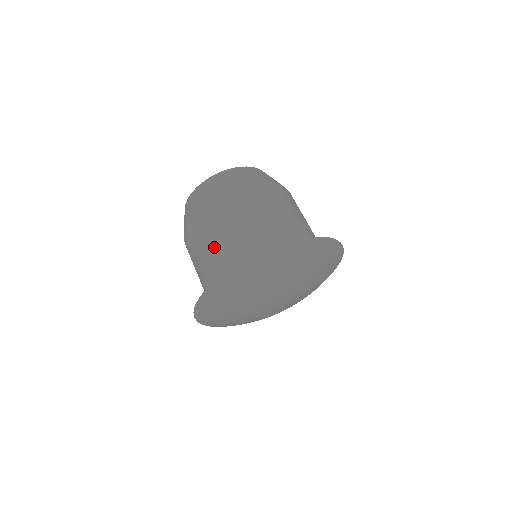
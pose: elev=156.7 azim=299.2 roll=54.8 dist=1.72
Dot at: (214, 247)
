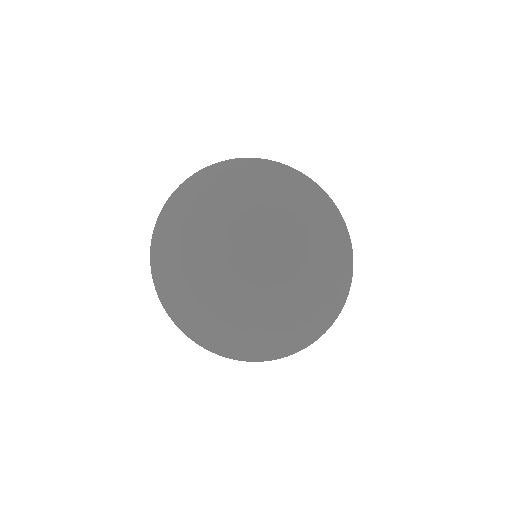
Dot at: occluded
